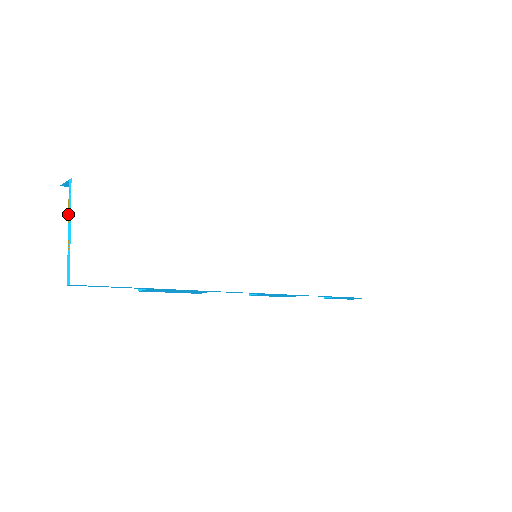
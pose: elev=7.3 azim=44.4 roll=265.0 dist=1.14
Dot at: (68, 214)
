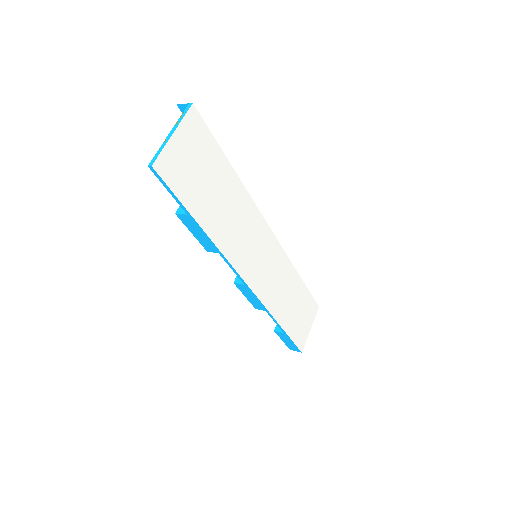
Dot at: (176, 123)
